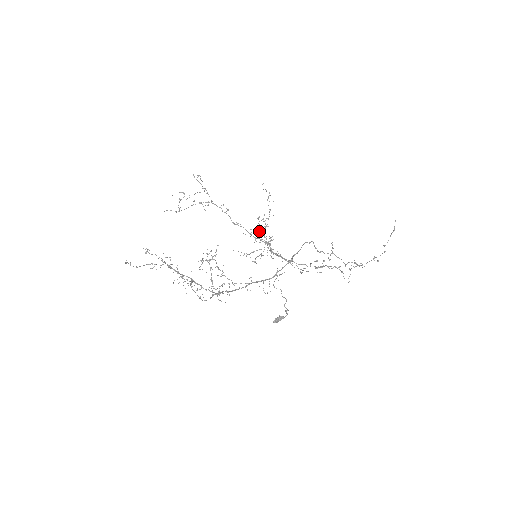
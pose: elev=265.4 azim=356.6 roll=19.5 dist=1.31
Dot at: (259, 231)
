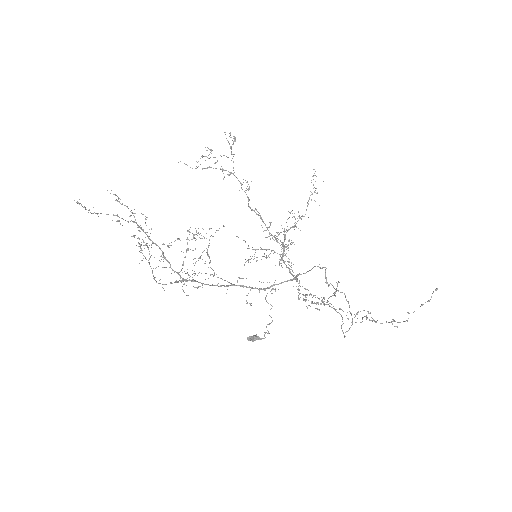
Dot at: occluded
